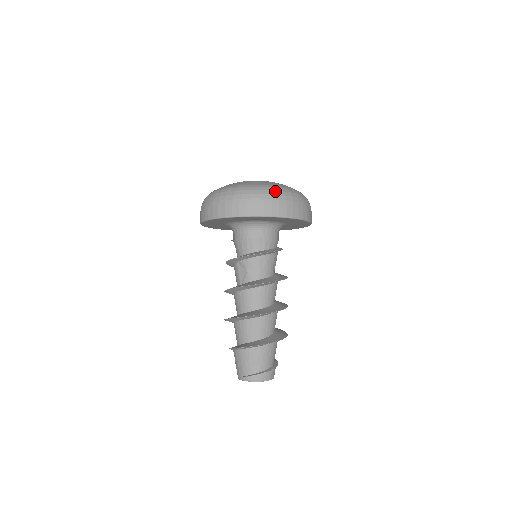
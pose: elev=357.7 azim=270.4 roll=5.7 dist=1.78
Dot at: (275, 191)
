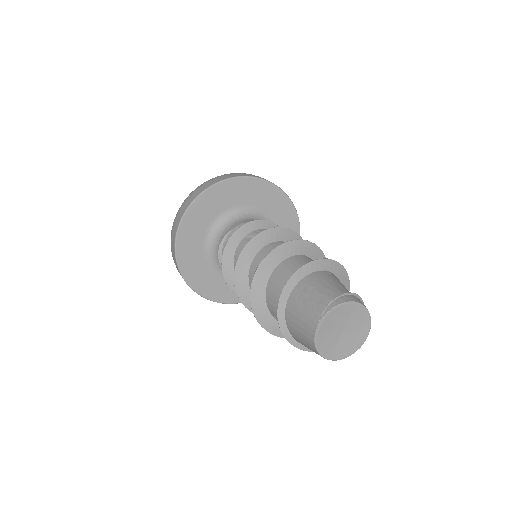
Dot at: occluded
